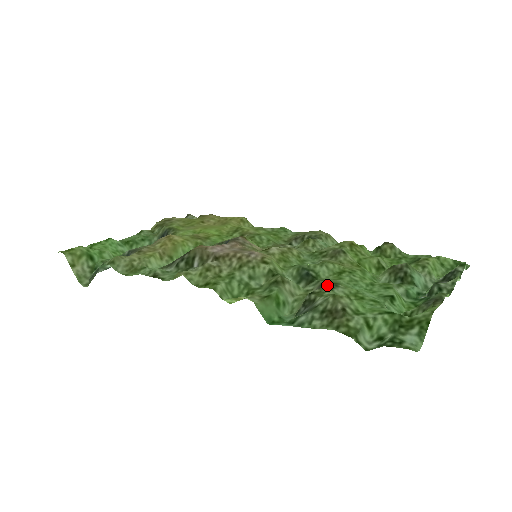
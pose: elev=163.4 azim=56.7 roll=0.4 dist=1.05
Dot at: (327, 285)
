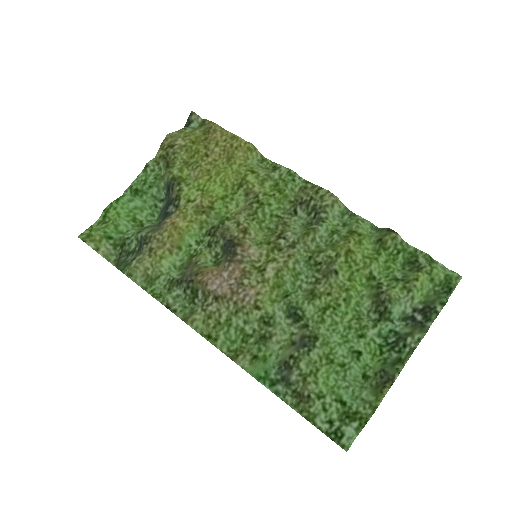
Dot at: (305, 347)
